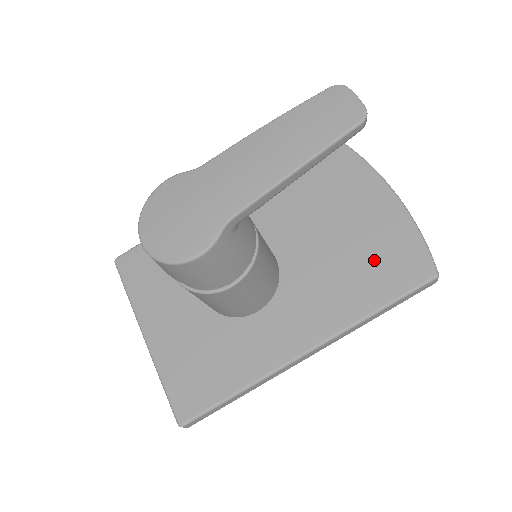
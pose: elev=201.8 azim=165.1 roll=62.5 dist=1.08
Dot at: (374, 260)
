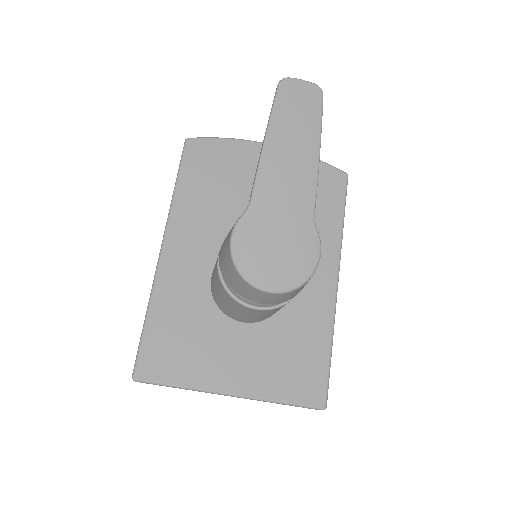
Dot at: occluded
